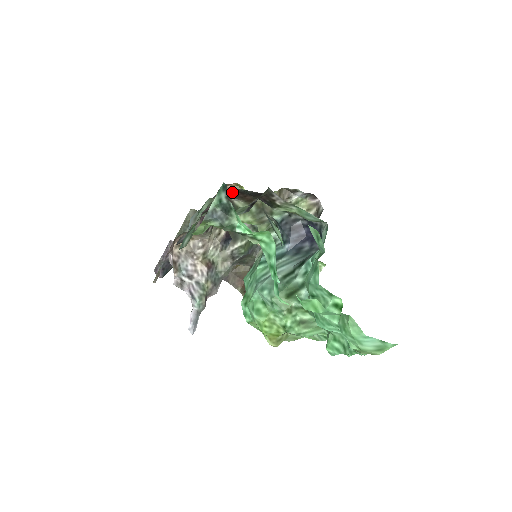
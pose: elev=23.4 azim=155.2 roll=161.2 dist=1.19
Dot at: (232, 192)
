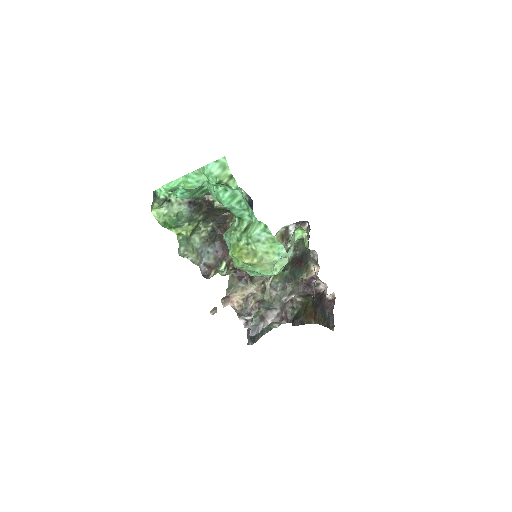
Dot at: (212, 228)
